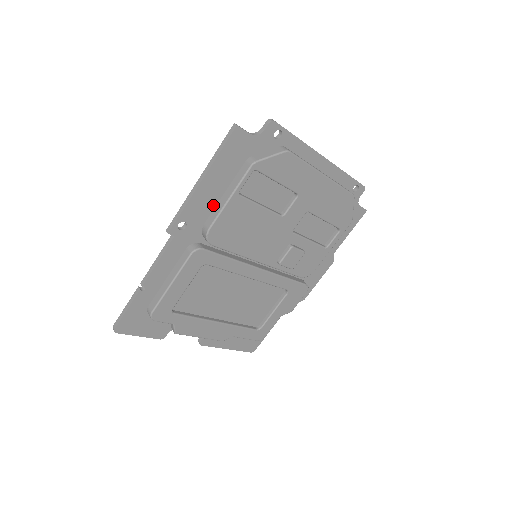
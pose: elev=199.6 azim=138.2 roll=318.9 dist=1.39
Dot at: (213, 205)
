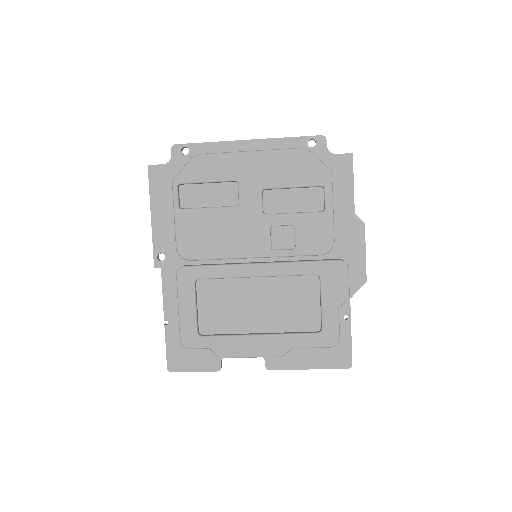
Dot at: (174, 230)
